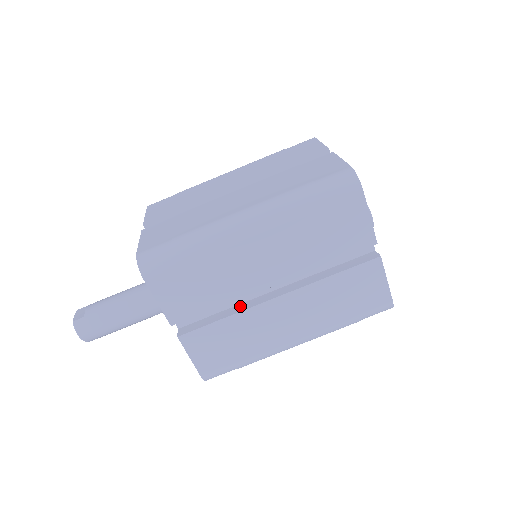
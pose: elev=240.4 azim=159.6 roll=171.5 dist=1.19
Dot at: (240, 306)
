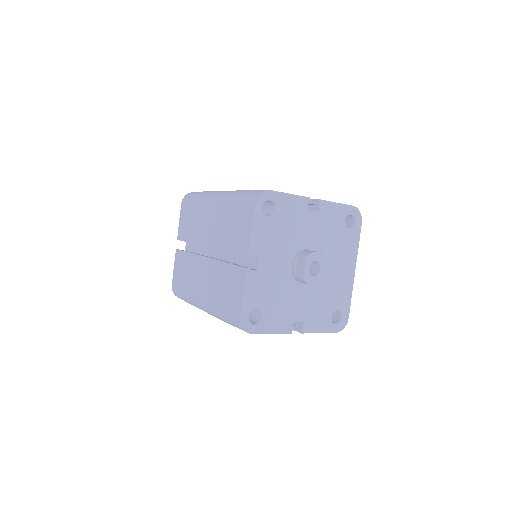
Dot at: occluded
